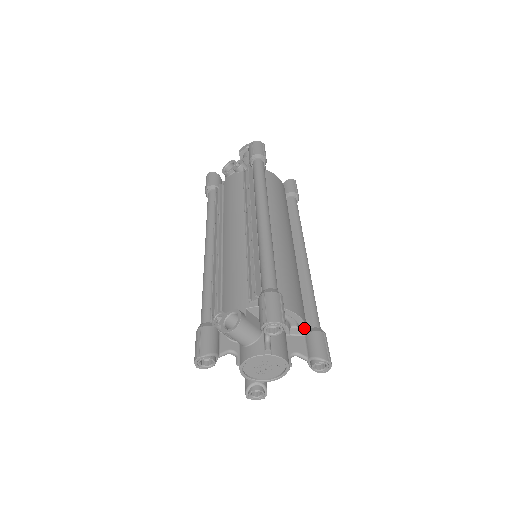
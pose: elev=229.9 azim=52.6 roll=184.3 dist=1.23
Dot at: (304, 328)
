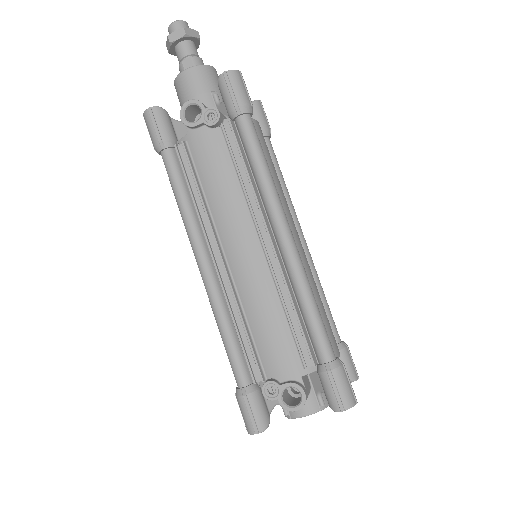
Dot at: occluded
